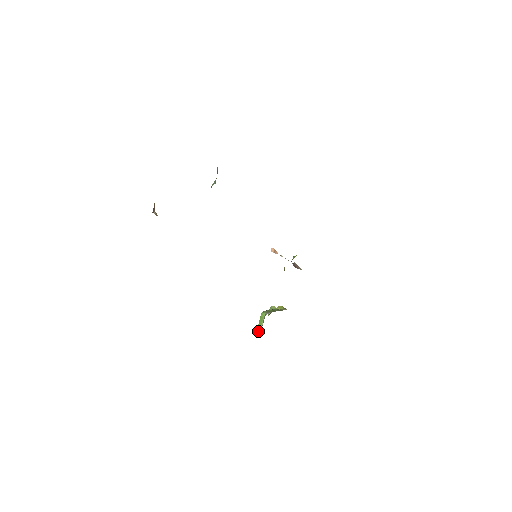
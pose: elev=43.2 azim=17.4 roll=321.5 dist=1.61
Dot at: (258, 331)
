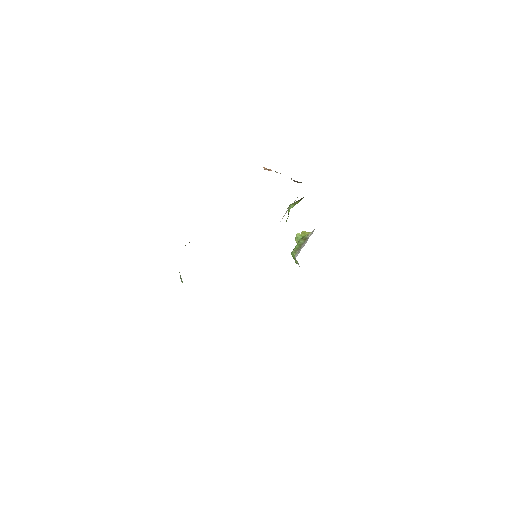
Dot at: occluded
